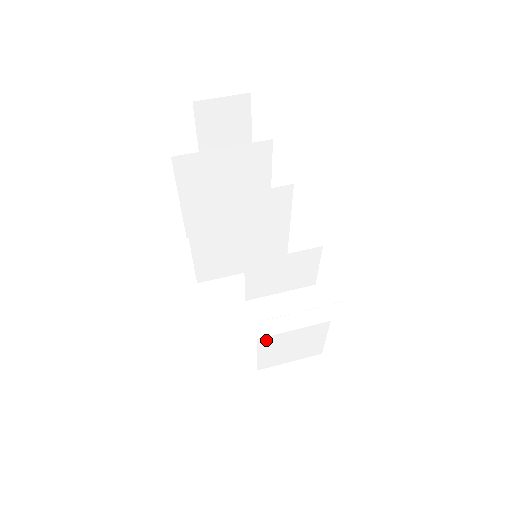
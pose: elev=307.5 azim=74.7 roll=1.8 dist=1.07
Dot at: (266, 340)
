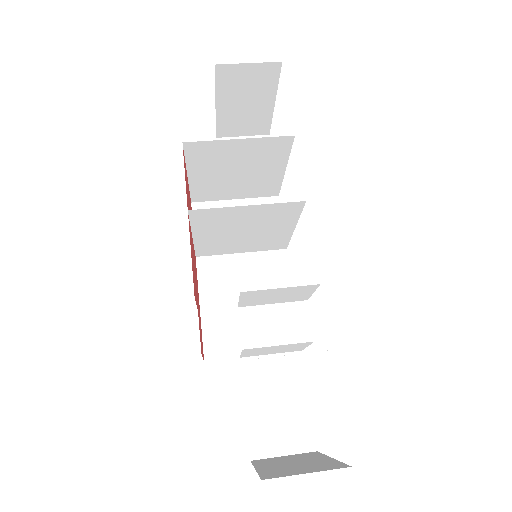
Dot at: (251, 349)
